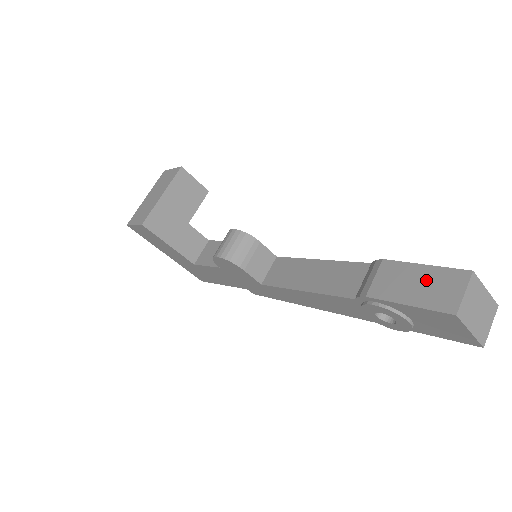
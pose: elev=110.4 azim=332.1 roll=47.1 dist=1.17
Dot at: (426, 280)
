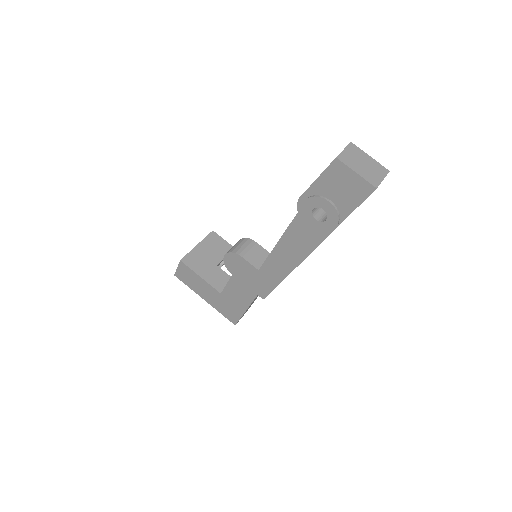
Dot at: occluded
